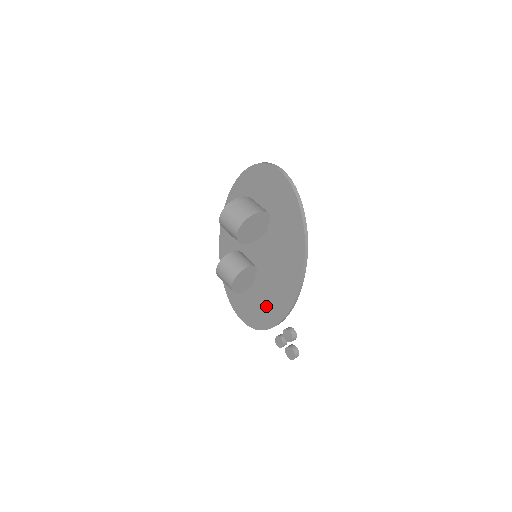
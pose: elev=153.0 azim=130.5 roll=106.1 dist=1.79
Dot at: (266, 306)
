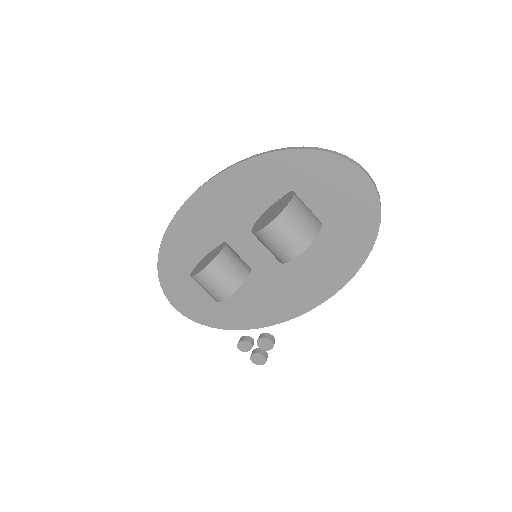
Dot at: (240, 308)
